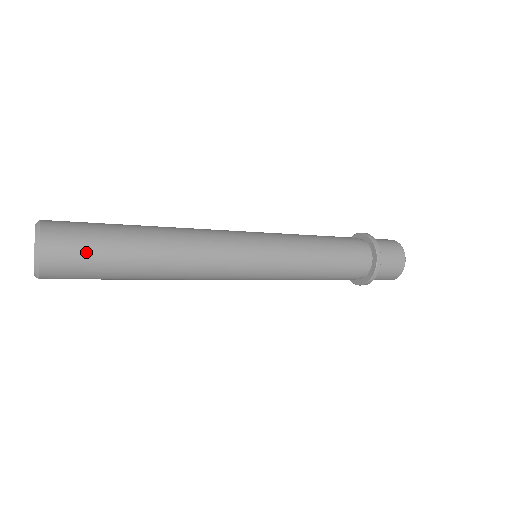
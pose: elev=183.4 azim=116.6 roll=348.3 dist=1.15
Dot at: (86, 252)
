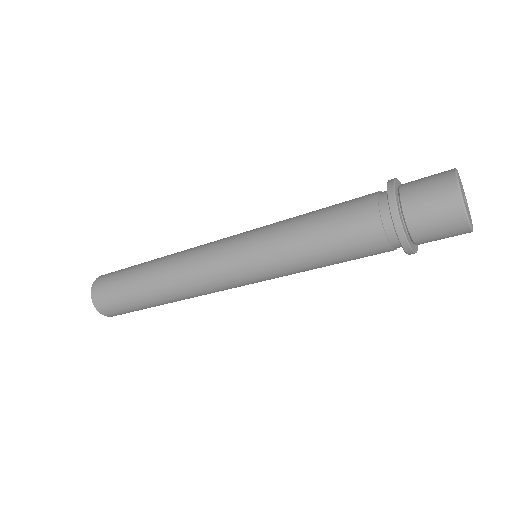
Dot at: (114, 277)
